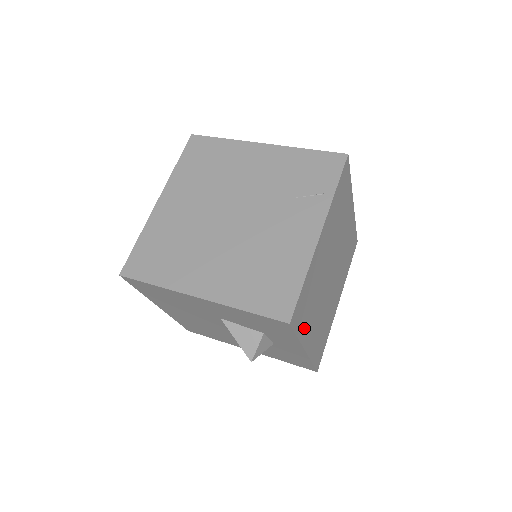
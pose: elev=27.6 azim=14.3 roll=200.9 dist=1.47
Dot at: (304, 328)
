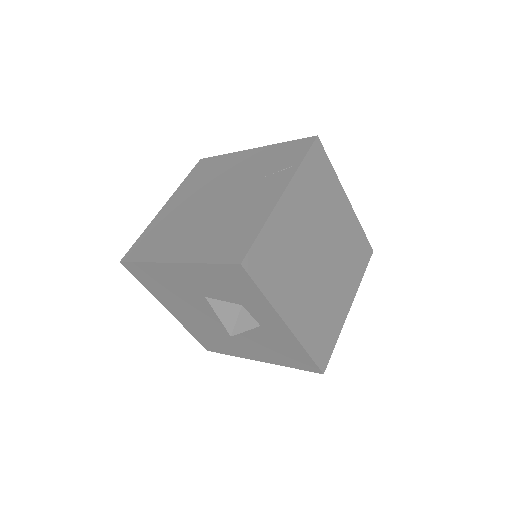
Dot at: (275, 290)
